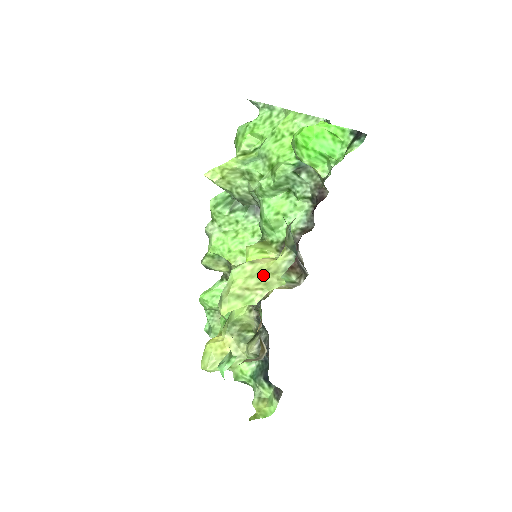
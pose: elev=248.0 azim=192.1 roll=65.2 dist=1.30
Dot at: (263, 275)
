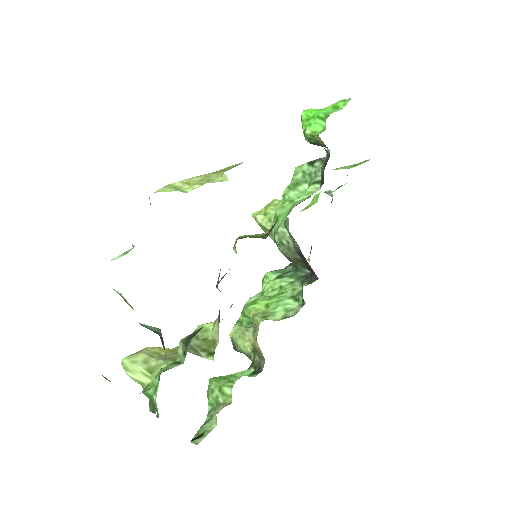
Dot at: (210, 175)
